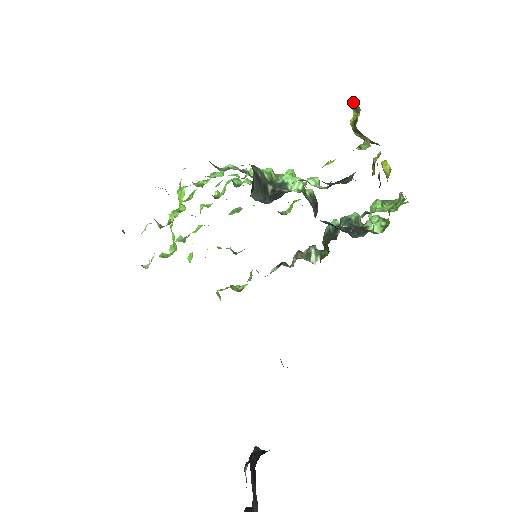
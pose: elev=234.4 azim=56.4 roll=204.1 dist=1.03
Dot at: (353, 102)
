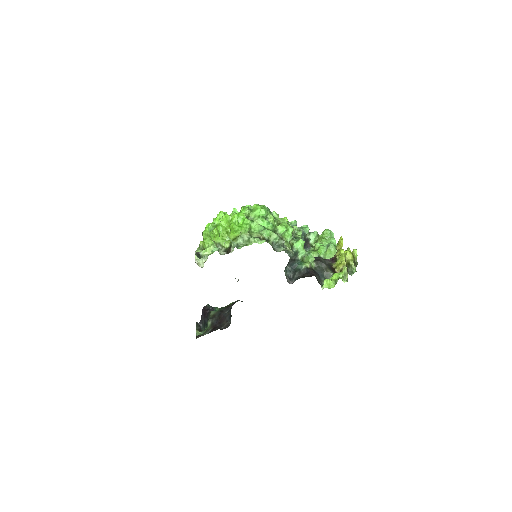
Dot at: (356, 264)
